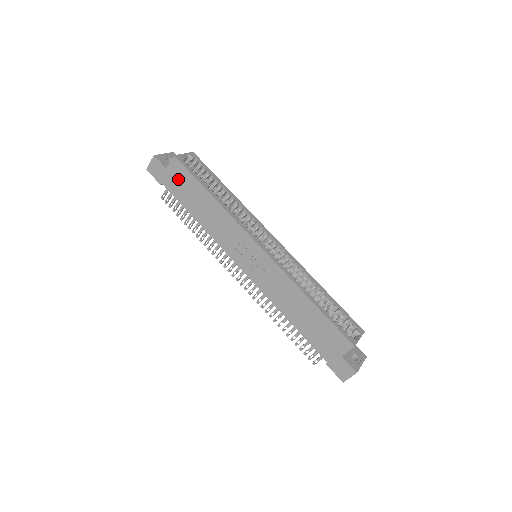
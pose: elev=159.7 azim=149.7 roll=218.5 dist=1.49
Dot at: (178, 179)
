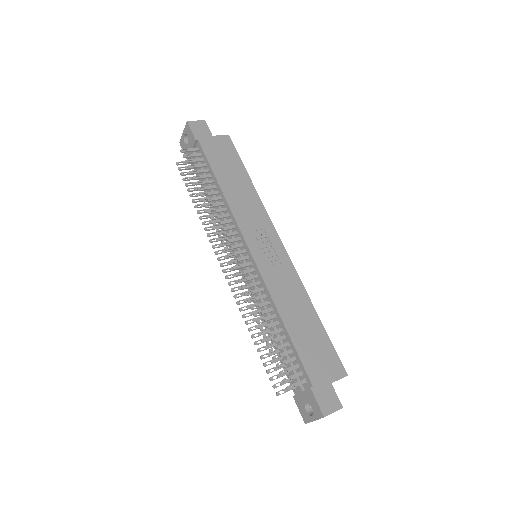
Dot at: (221, 149)
